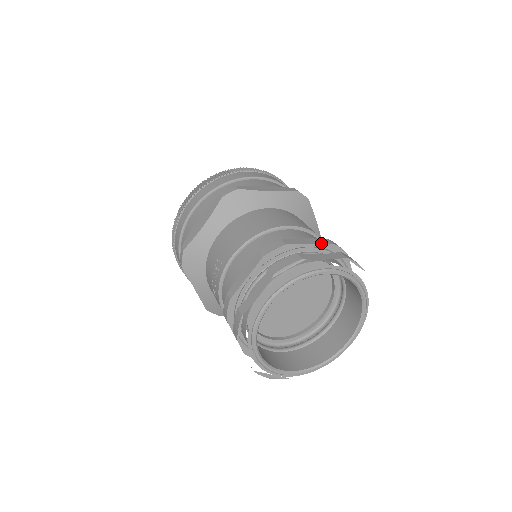
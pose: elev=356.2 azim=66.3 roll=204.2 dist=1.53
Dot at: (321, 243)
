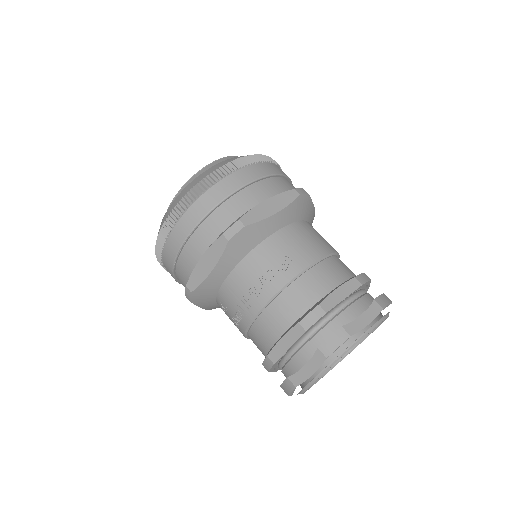
Dot at: (369, 286)
